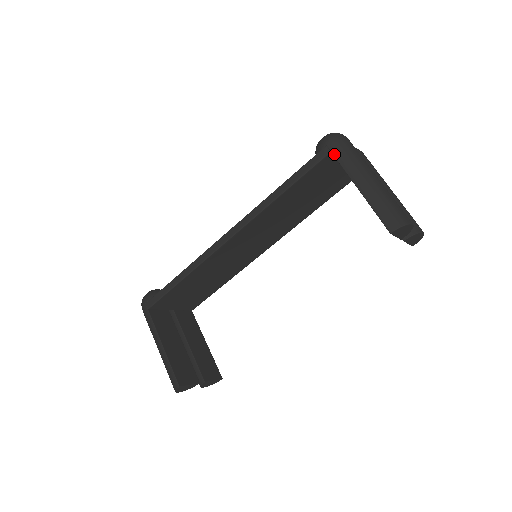
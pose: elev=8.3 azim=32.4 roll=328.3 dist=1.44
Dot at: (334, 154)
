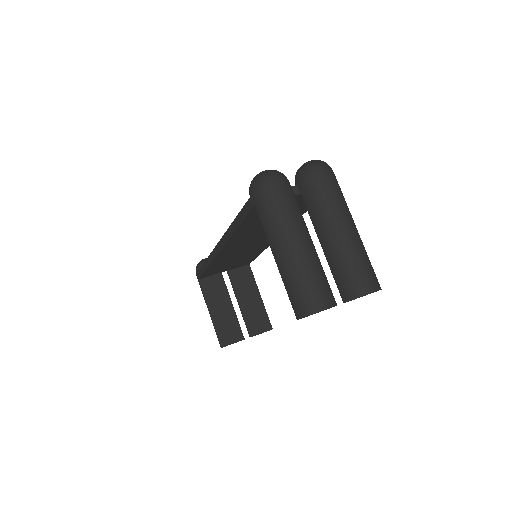
Dot at: (256, 209)
